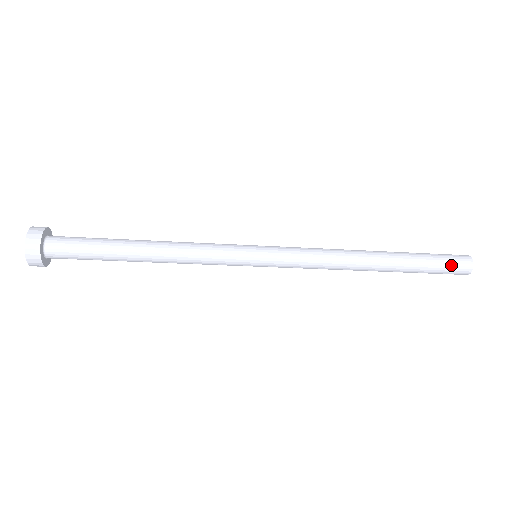
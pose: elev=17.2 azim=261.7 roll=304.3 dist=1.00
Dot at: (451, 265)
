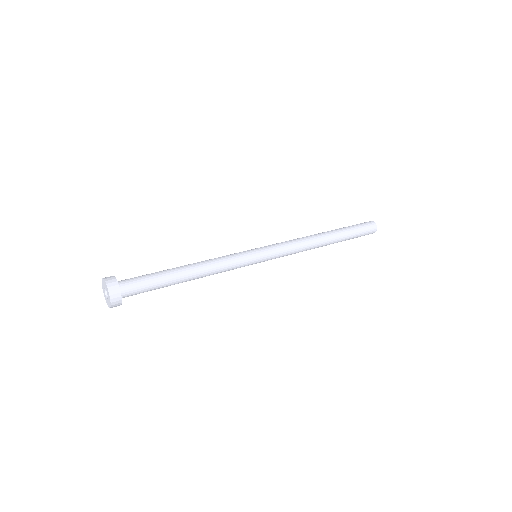
Dot at: (366, 231)
